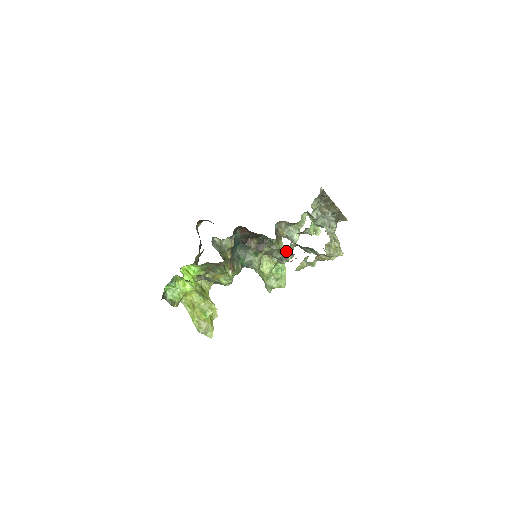
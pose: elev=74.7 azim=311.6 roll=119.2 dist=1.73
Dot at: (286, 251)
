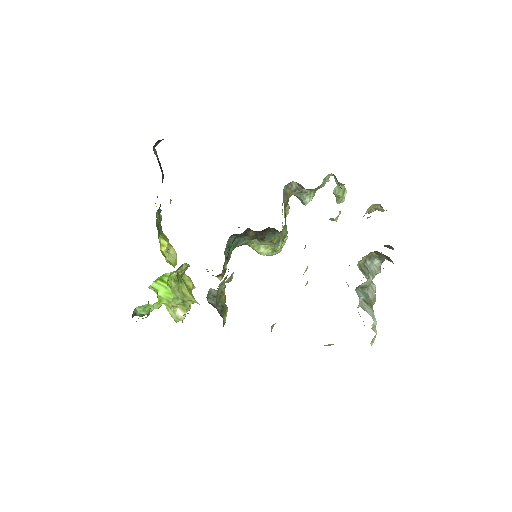
Dot at: occluded
